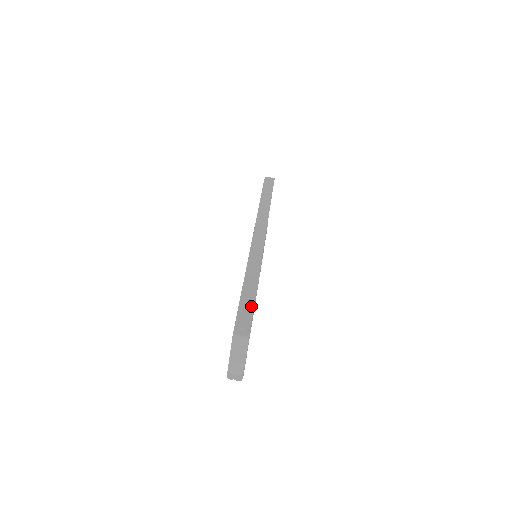
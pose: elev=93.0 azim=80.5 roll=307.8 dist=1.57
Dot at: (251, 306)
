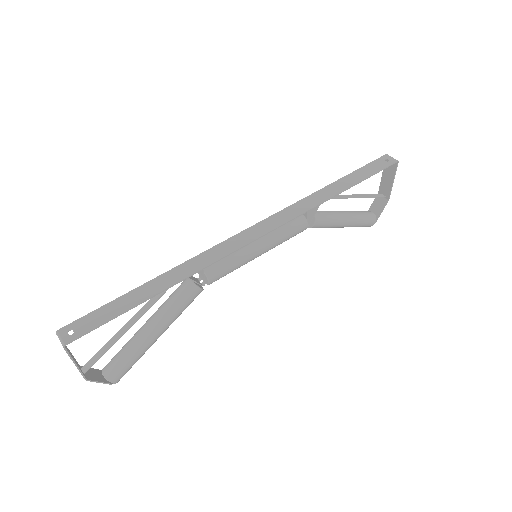
Dot at: (116, 312)
